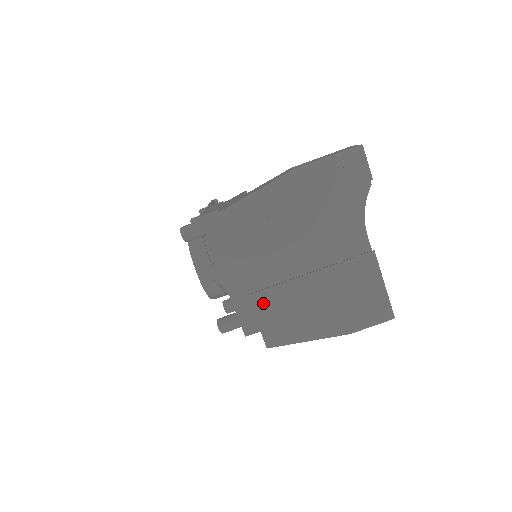
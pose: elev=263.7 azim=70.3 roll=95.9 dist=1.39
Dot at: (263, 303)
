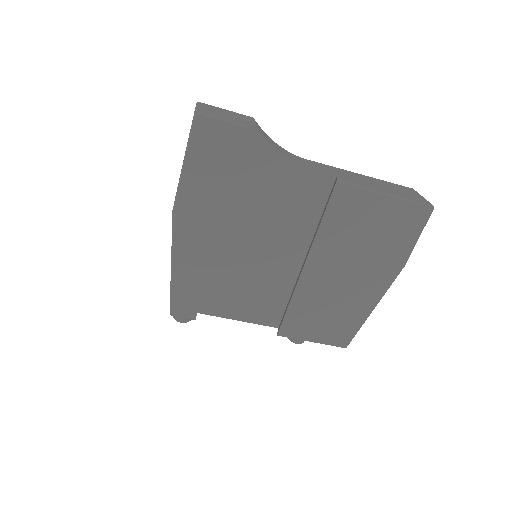
Dot at: (297, 327)
